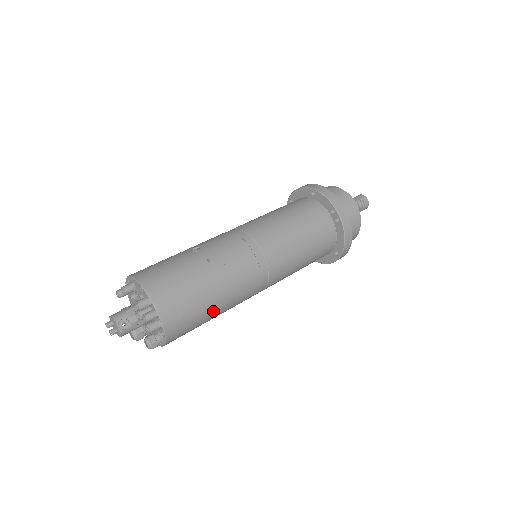
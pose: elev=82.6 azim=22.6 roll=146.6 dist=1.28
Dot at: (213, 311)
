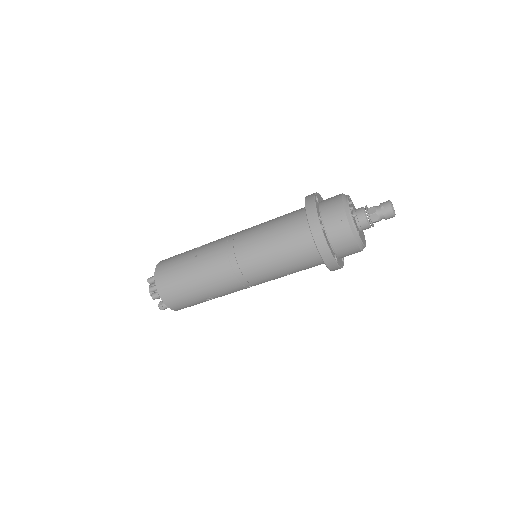
Dot at: (198, 293)
